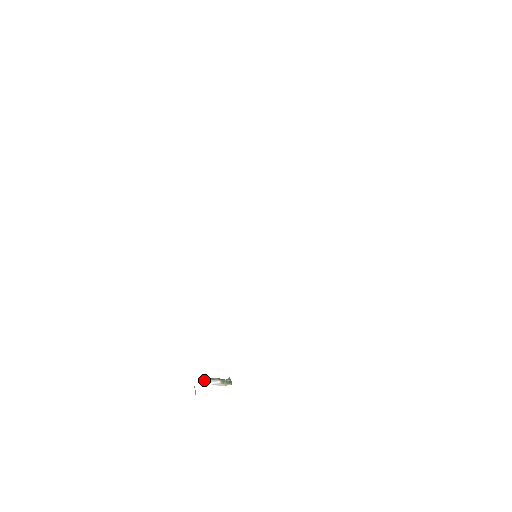
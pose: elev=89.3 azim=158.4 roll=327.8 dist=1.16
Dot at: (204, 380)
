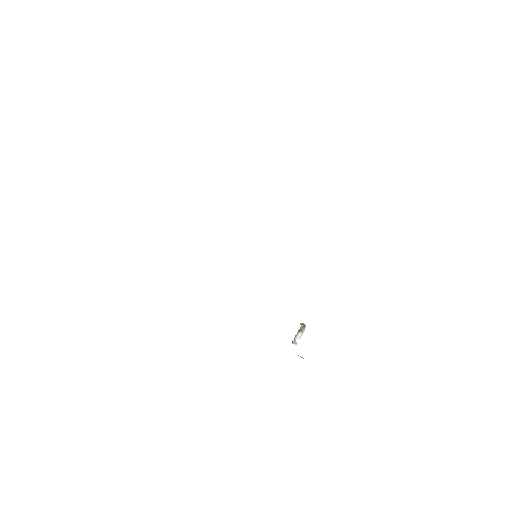
Dot at: (294, 343)
